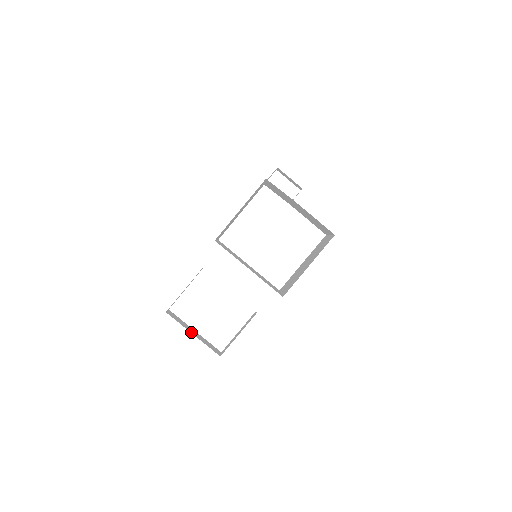
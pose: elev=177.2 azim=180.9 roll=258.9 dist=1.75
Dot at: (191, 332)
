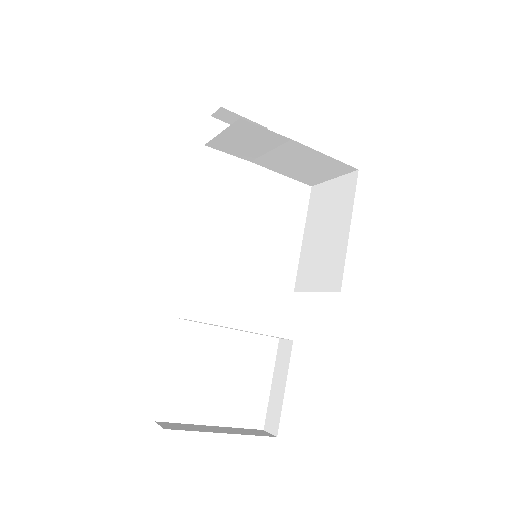
Dot at: (218, 432)
